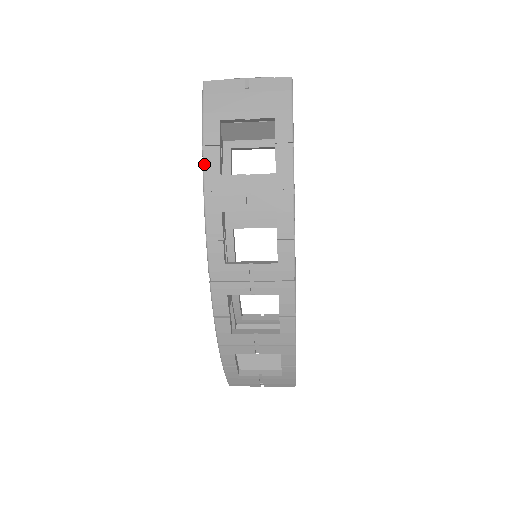
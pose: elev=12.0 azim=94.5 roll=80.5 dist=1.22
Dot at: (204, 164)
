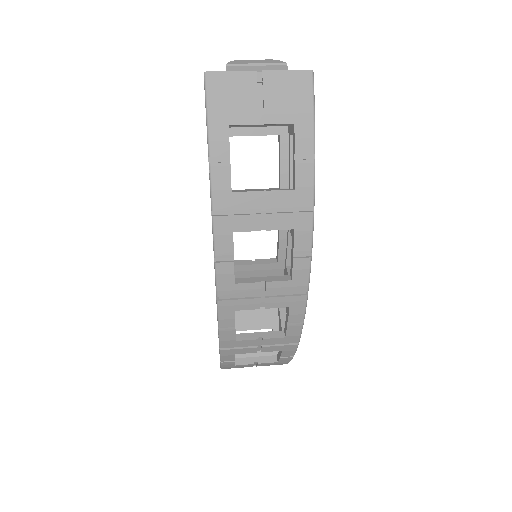
Dot at: (212, 180)
